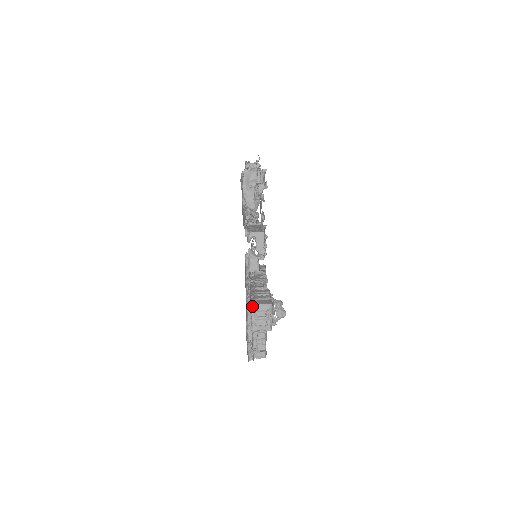
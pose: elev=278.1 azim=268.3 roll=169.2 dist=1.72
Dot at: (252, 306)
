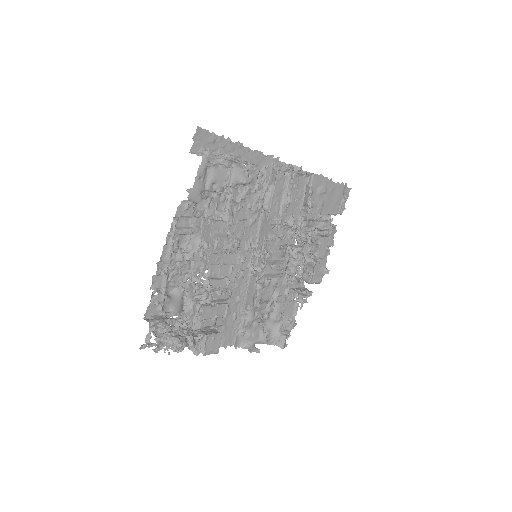
Dot at: occluded
